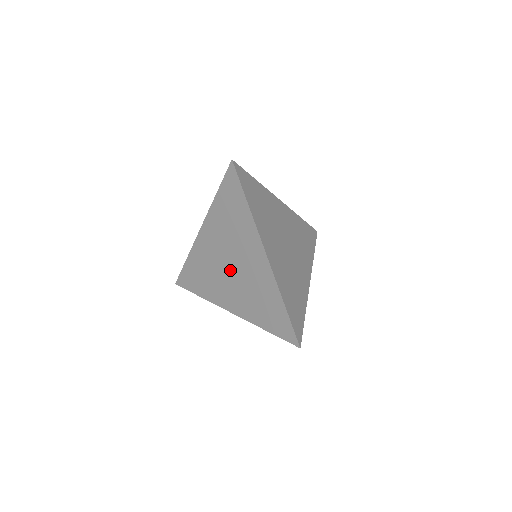
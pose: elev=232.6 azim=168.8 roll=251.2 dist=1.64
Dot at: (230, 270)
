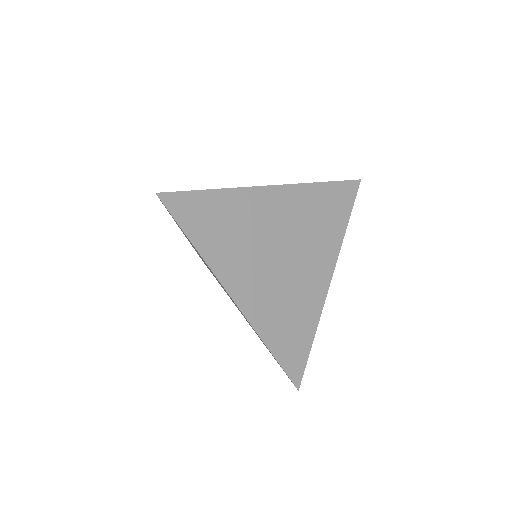
Dot at: occluded
